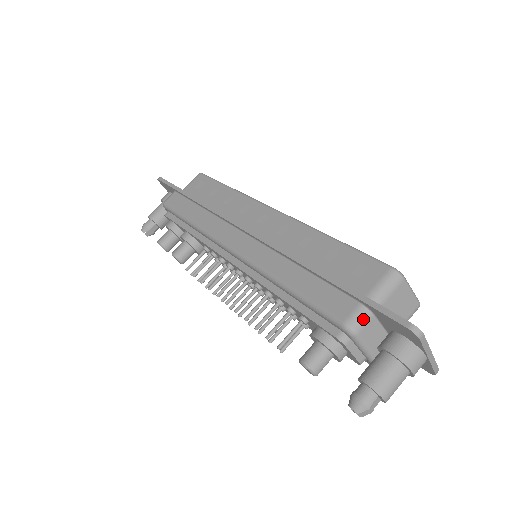
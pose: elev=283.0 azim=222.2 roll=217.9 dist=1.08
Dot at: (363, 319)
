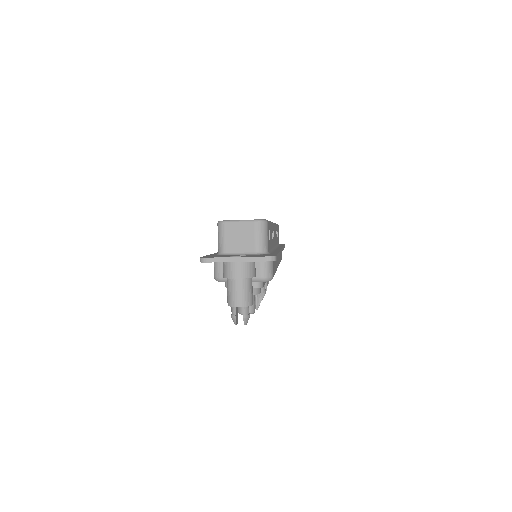
Dot at: (216, 268)
